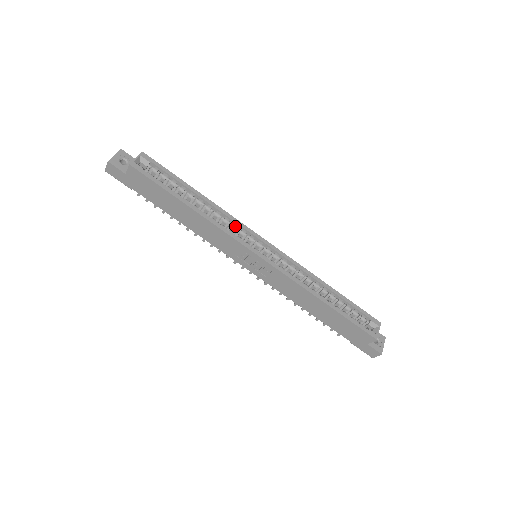
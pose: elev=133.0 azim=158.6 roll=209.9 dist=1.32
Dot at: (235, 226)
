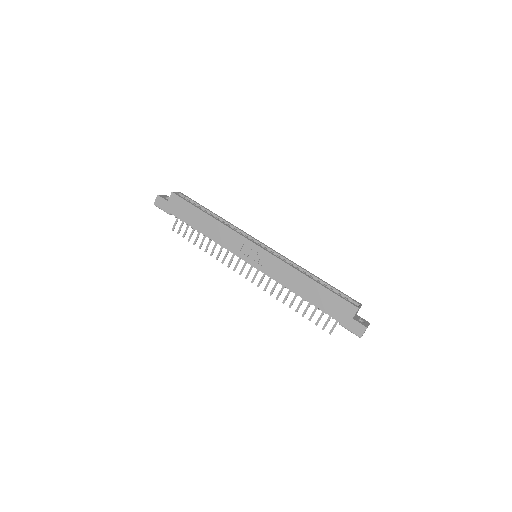
Dot at: (240, 233)
